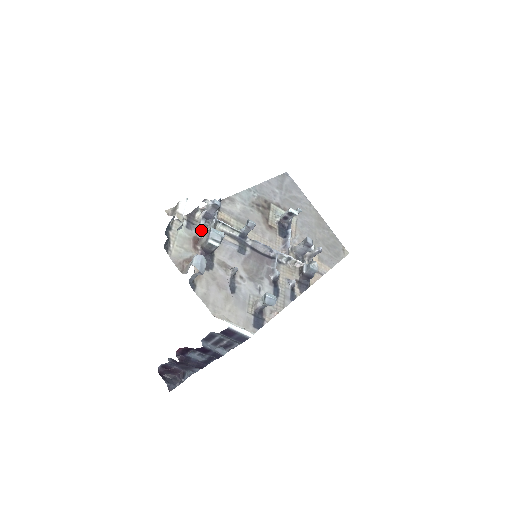
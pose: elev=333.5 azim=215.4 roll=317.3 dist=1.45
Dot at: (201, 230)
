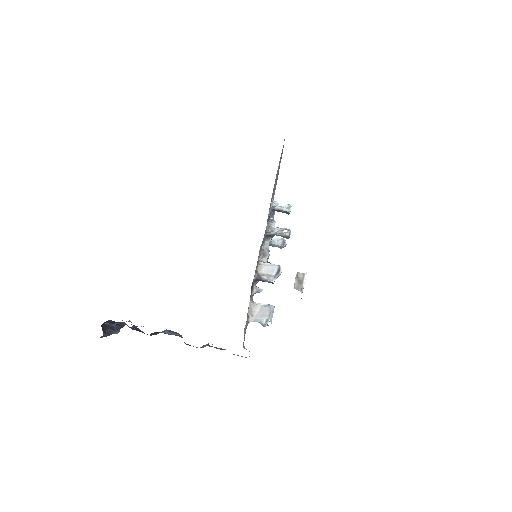
Dot at: (261, 251)
